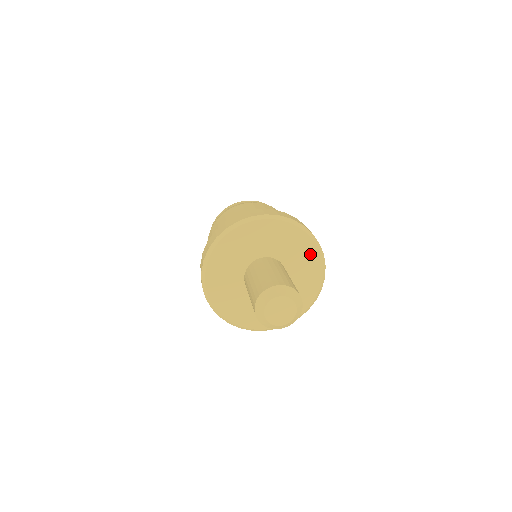
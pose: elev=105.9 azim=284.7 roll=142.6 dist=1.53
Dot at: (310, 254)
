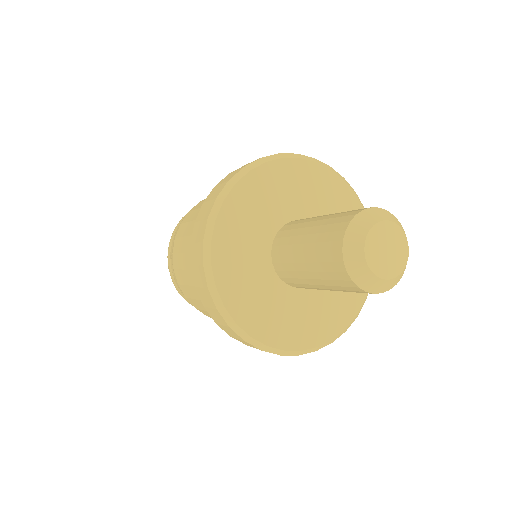
Dot at: (341, 196)
